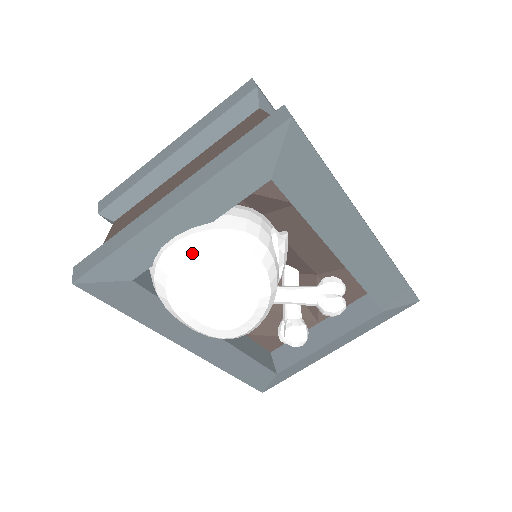
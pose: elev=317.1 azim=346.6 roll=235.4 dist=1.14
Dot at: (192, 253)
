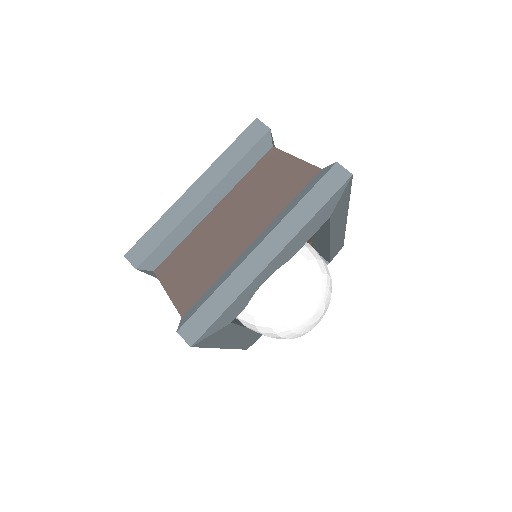
Dot at: (293, 289)
